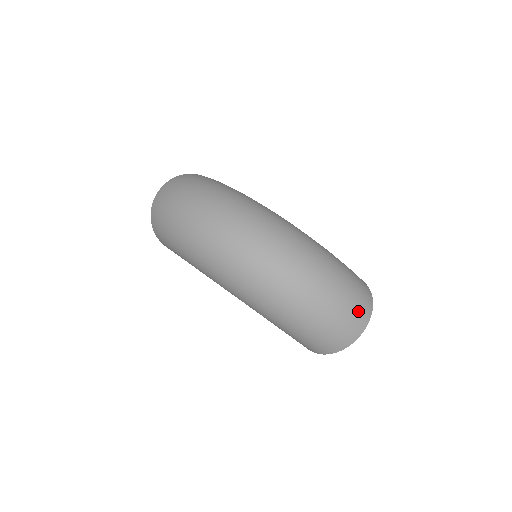
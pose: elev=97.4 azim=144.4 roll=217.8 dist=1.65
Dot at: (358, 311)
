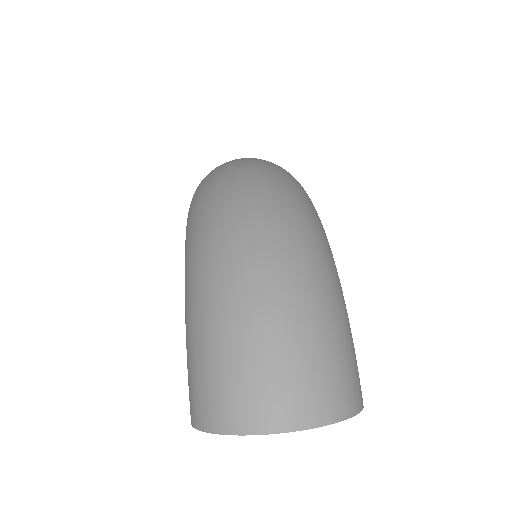
Dot at: (304, 383)
